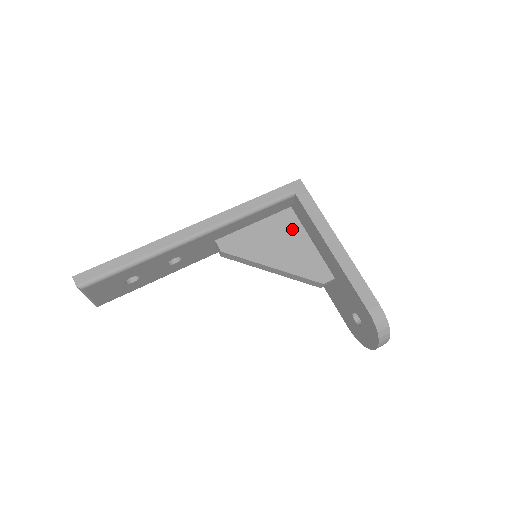
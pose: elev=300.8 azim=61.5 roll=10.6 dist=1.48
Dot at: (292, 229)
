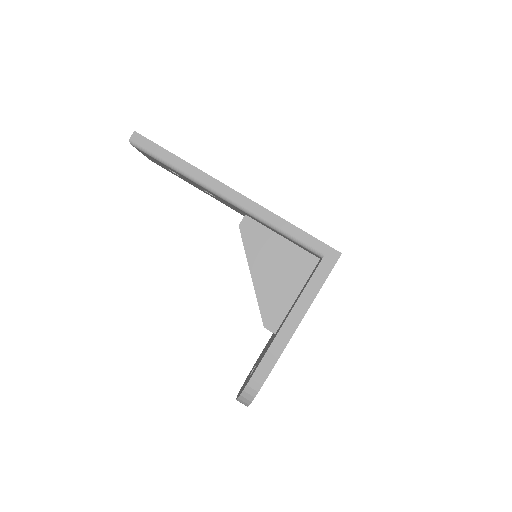
Dot at: (298, 272)
